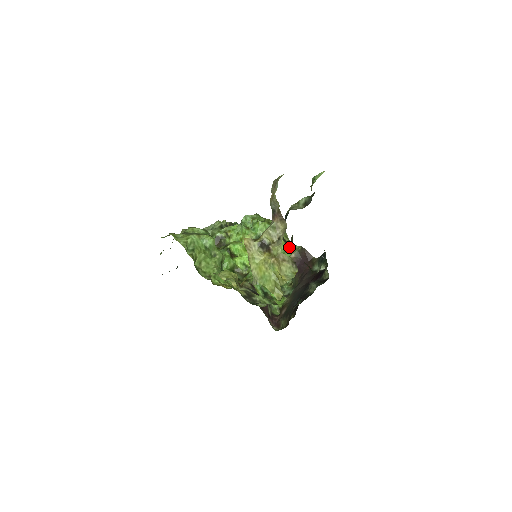
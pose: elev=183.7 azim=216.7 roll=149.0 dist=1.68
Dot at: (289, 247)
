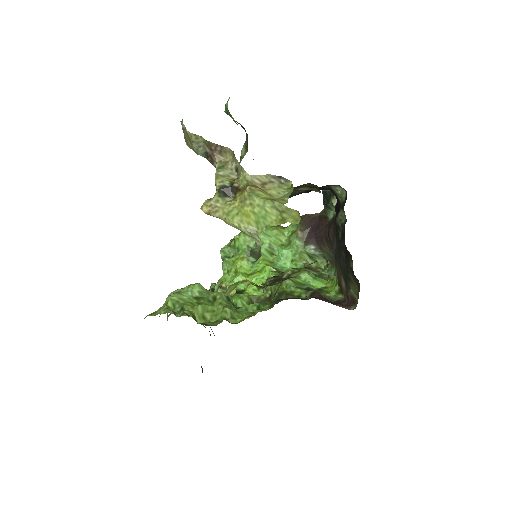
Dot at: occluded
